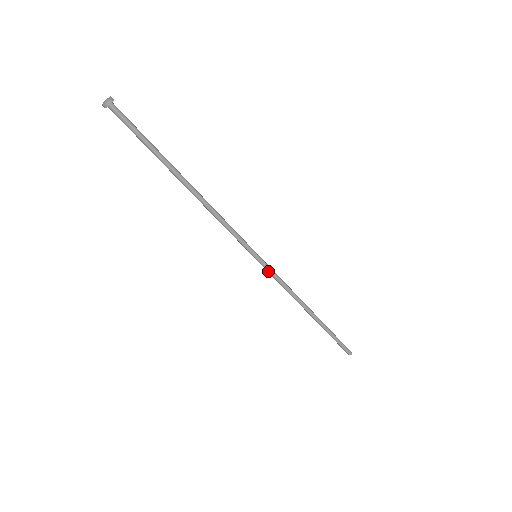
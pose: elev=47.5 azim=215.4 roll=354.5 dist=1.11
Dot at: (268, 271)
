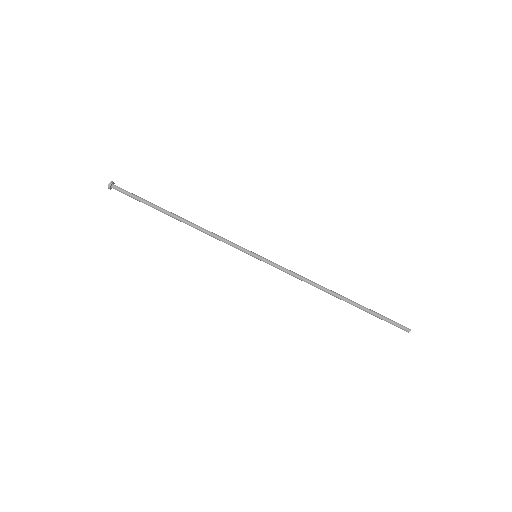
Dot at: (273, 265)
